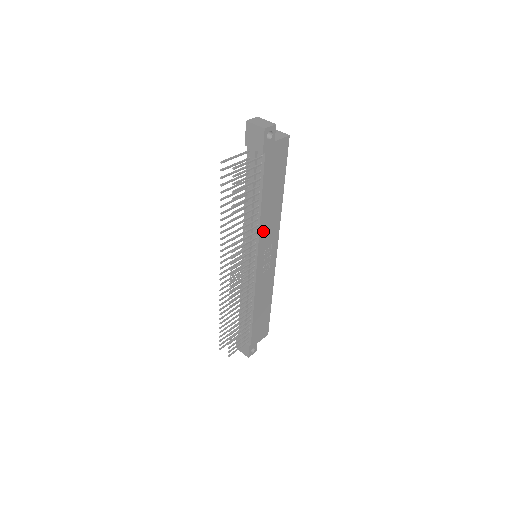
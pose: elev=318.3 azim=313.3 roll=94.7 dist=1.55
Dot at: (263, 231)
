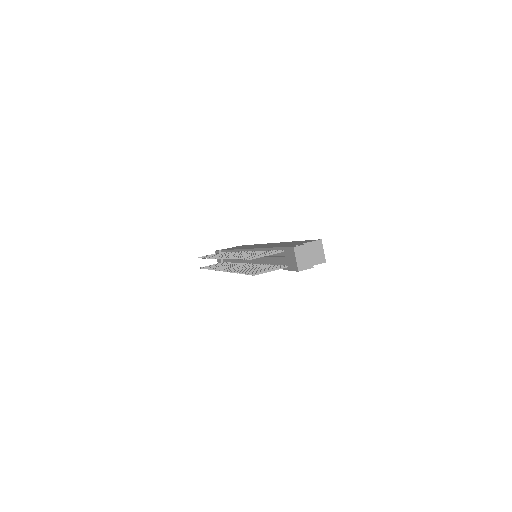
Dot at: occluded
